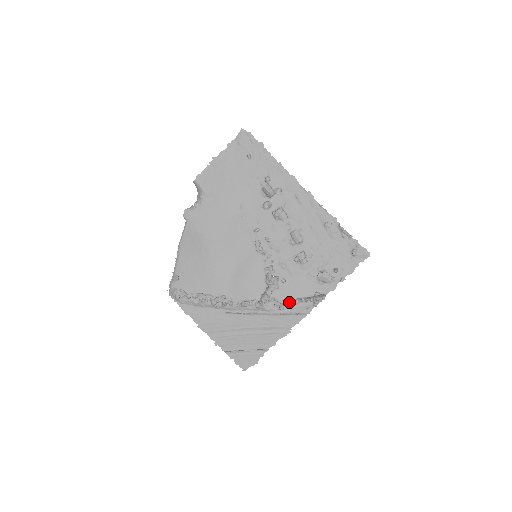
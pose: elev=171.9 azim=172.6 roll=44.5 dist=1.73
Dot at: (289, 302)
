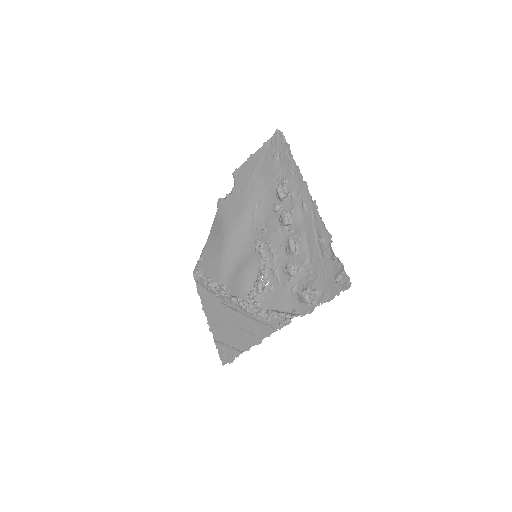
Dot at: occluded
